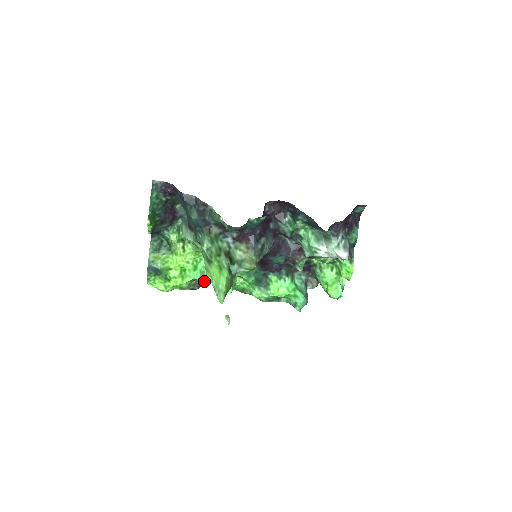
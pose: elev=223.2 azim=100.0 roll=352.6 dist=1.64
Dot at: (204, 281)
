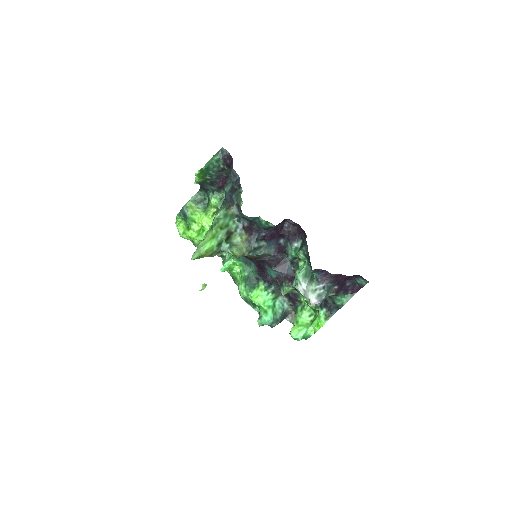
Dot at: occluded
